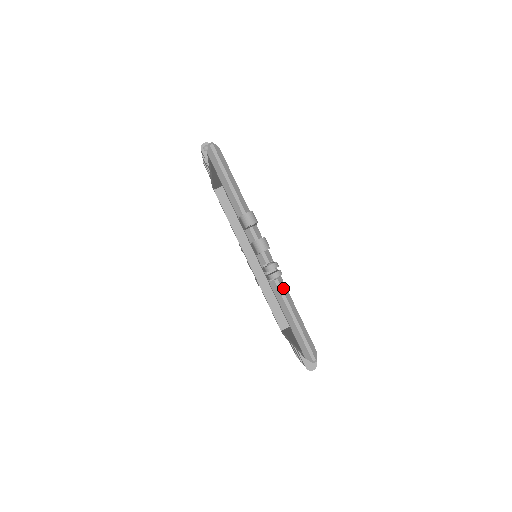
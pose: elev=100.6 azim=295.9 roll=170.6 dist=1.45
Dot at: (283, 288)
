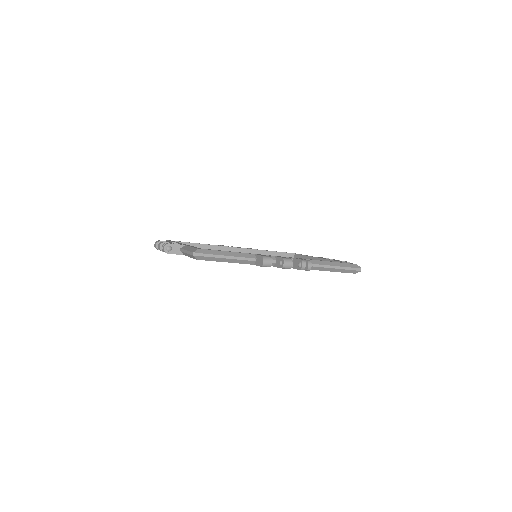
Dot at: (312, 263)
